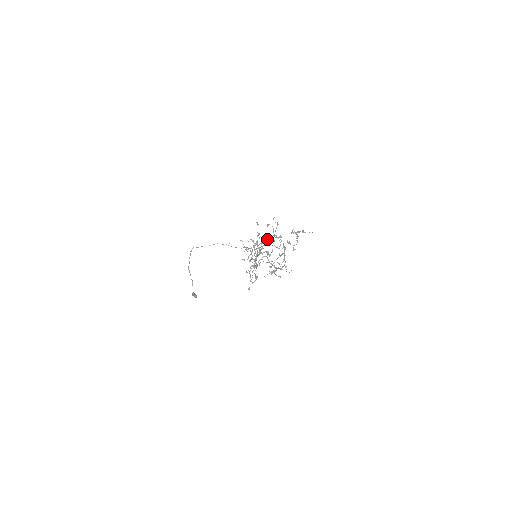
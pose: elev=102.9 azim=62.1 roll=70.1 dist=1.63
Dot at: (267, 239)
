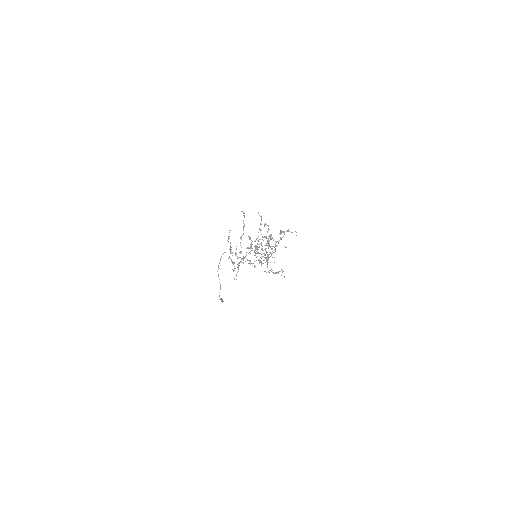
Dot at: occluded
